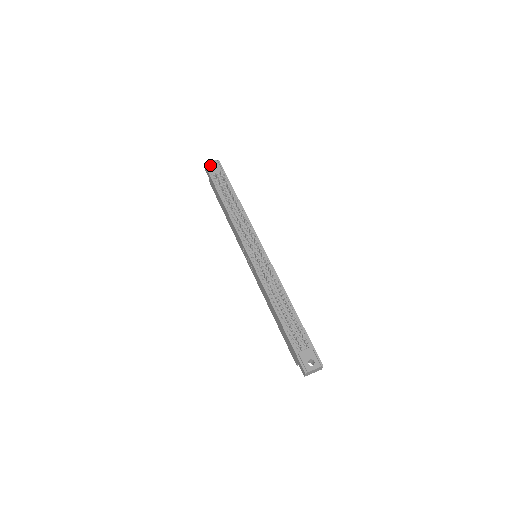
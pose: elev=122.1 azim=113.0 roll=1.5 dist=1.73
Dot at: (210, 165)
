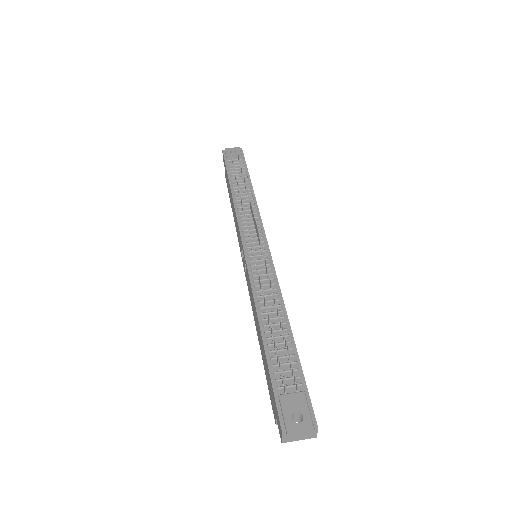
Dot at: (229, 150)
